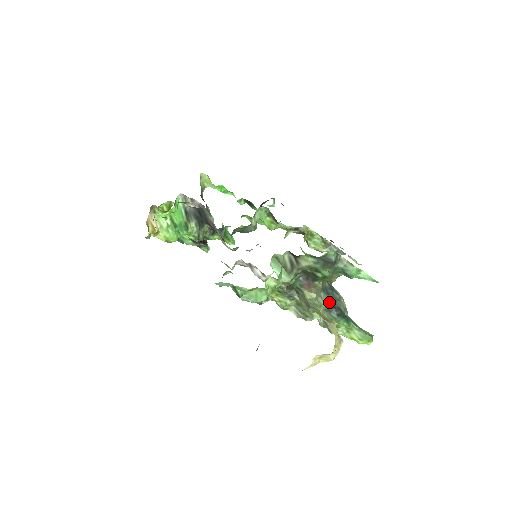
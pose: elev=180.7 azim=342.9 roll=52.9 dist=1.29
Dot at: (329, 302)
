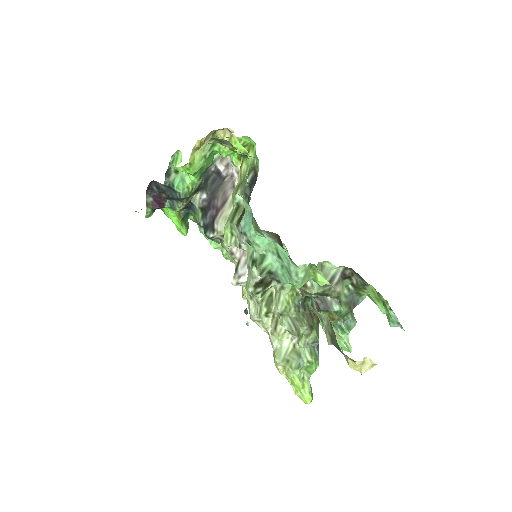
Dot at: occluded
